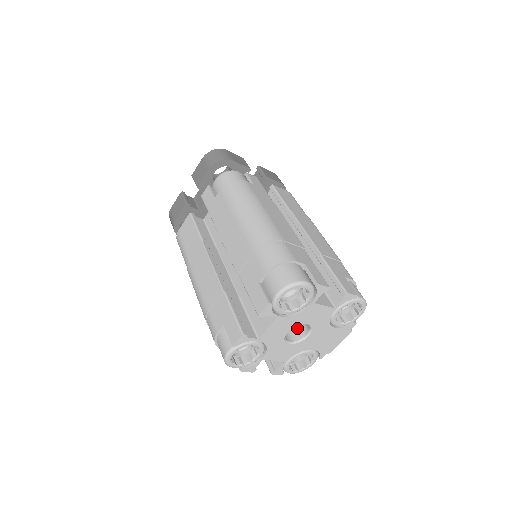
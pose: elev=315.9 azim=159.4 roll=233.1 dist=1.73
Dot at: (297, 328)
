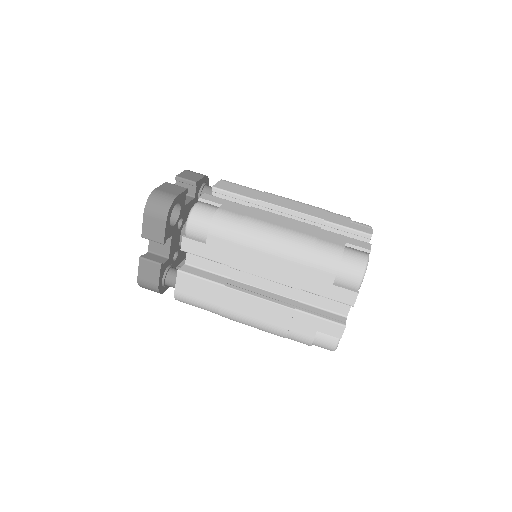
Dot at: occluded
